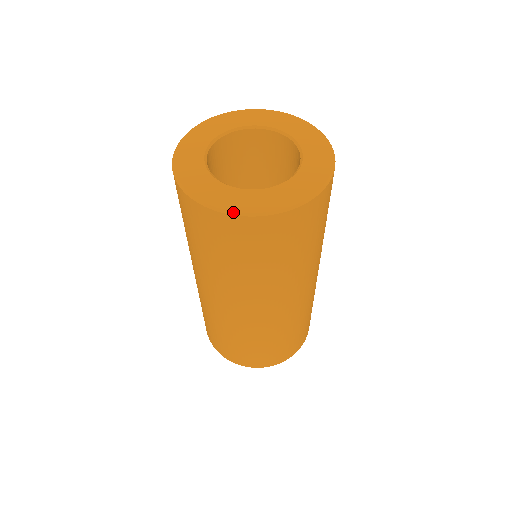
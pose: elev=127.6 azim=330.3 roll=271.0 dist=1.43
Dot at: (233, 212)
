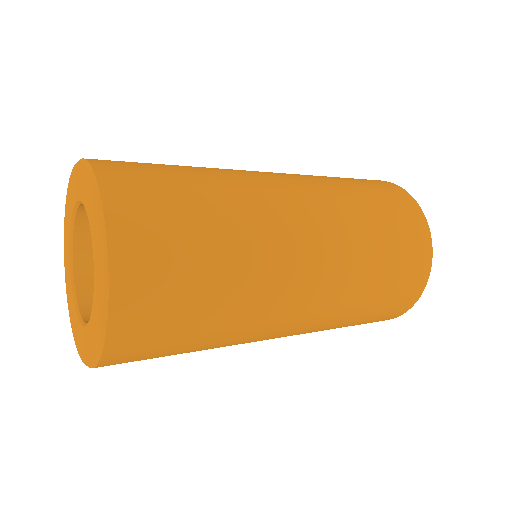
Dot at: (83, 361)
